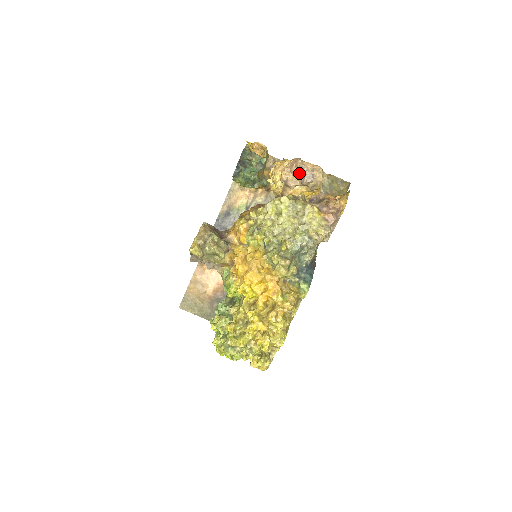
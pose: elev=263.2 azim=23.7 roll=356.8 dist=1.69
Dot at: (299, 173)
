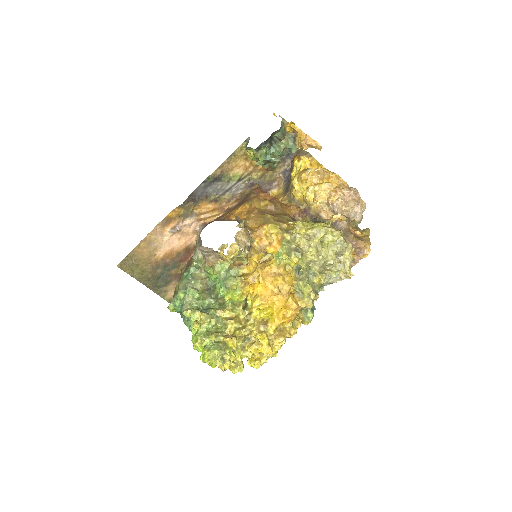
Dot at: (352, 206)
